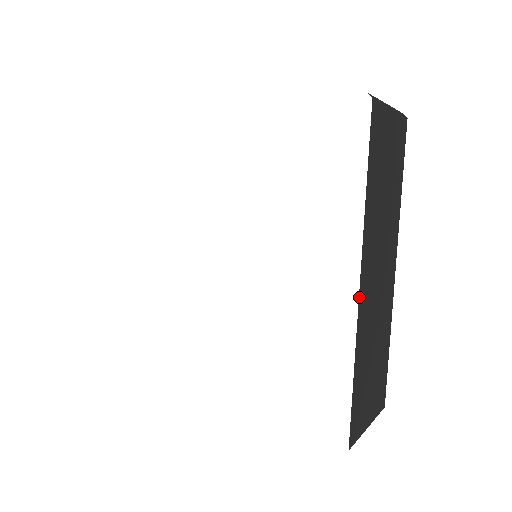
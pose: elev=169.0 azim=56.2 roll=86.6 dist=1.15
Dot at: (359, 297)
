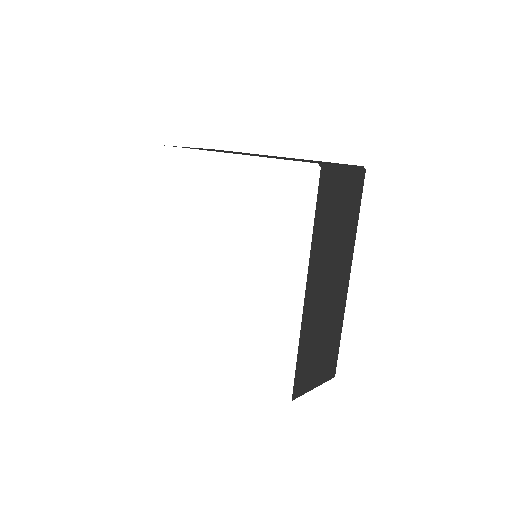
Dot at: (304, 300)
